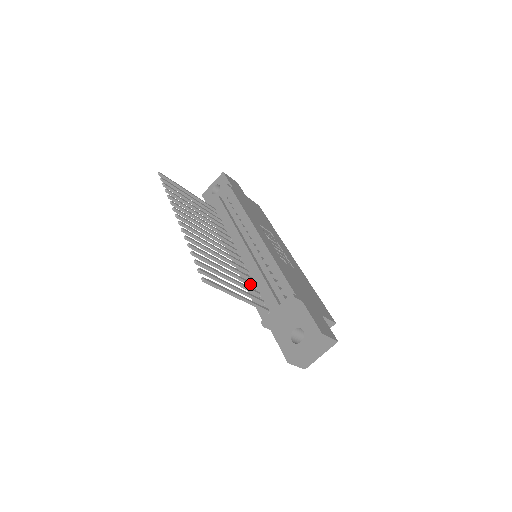
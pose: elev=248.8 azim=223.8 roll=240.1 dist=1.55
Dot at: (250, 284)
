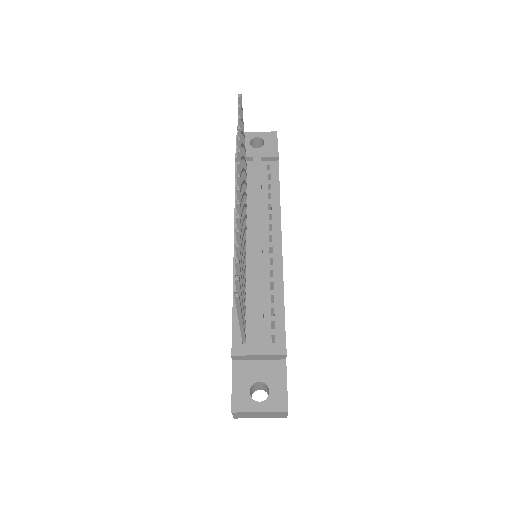
Dot at: (244, 296)
